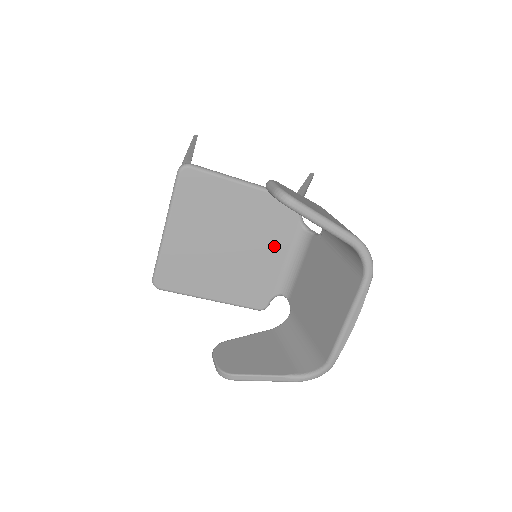
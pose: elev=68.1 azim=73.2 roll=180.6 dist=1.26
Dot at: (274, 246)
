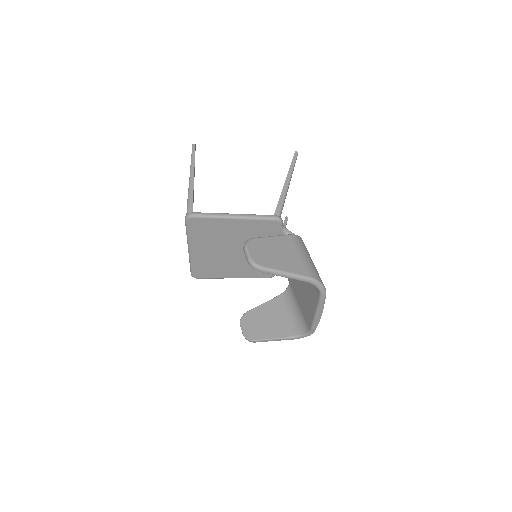
Dot at: occluded
